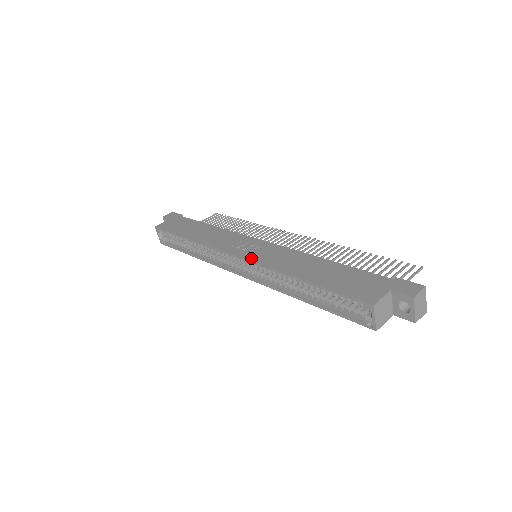
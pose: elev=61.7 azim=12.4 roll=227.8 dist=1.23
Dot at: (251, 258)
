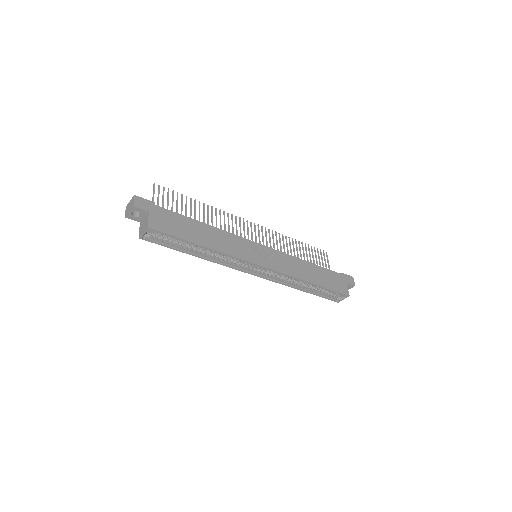
Dot at: (275, 268)
